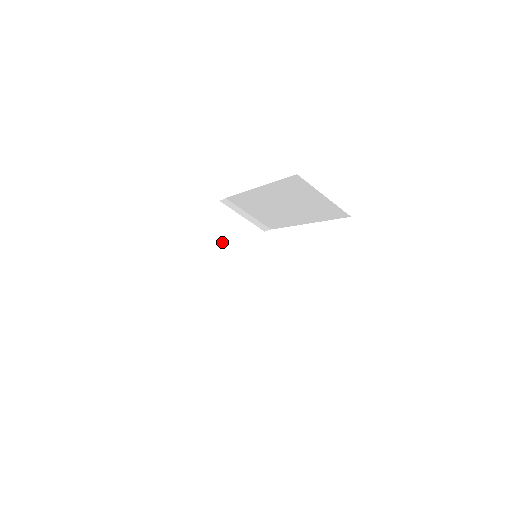
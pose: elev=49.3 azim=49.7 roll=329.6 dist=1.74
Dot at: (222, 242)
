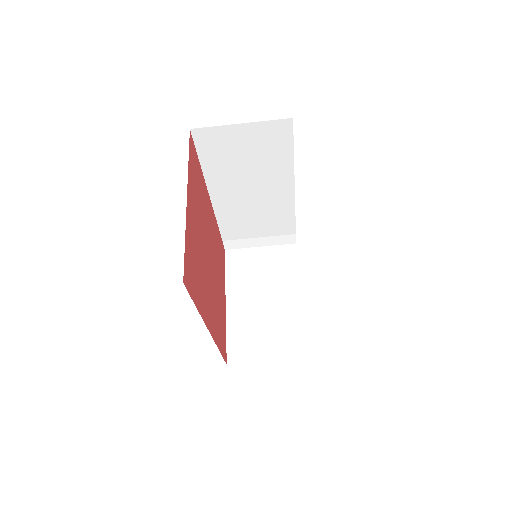
Dot at: (253, 285)
